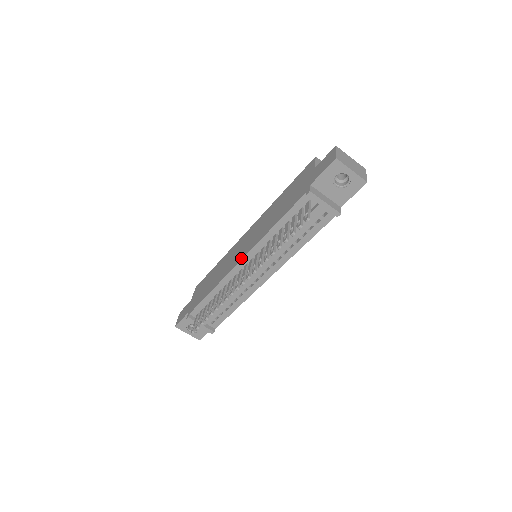
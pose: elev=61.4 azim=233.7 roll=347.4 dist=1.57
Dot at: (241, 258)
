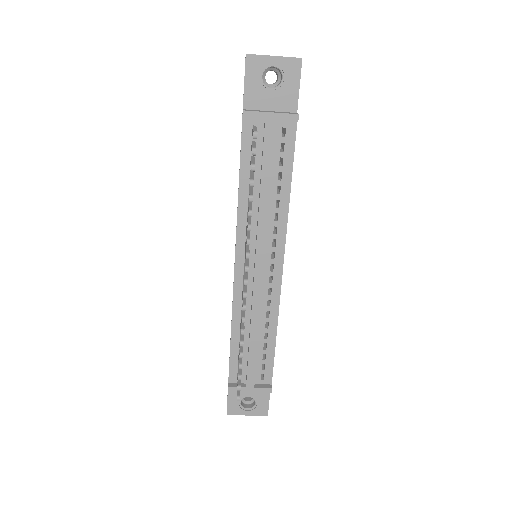
Dot at: occluded
